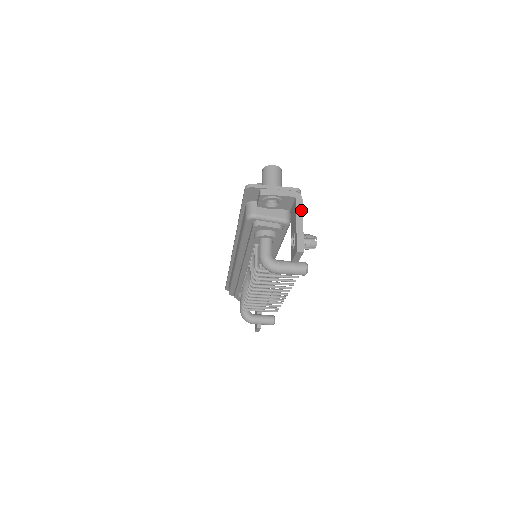
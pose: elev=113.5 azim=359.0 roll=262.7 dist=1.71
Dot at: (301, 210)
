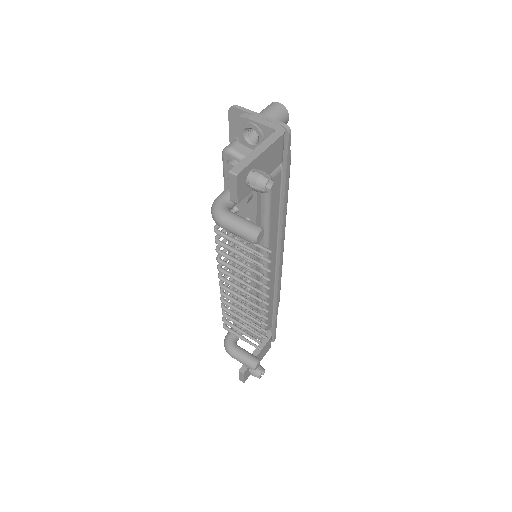
Dot at: (271, 141)
